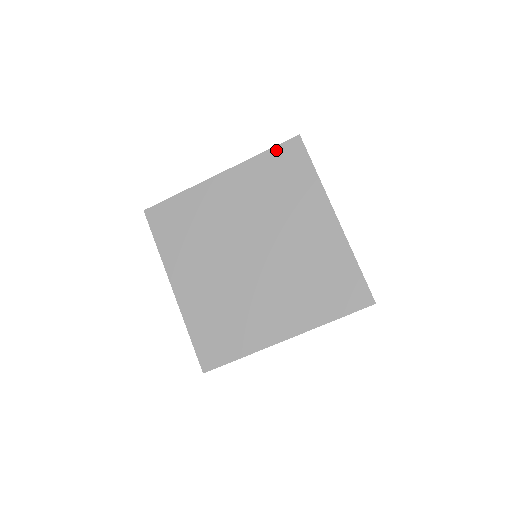
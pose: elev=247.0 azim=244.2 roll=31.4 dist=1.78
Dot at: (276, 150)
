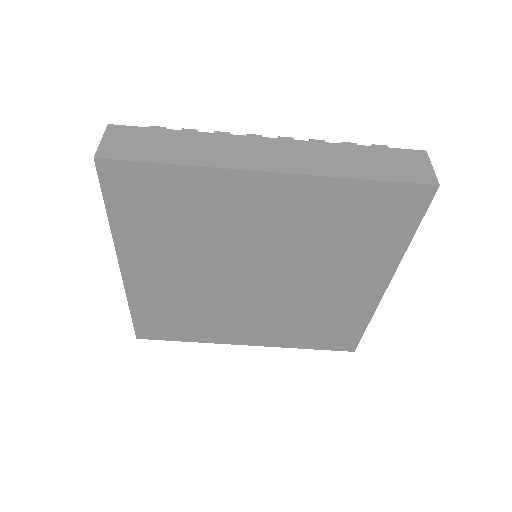
Dot at: (387, 188)
